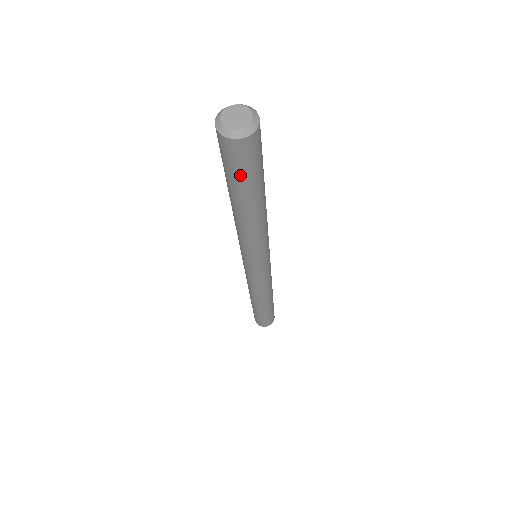
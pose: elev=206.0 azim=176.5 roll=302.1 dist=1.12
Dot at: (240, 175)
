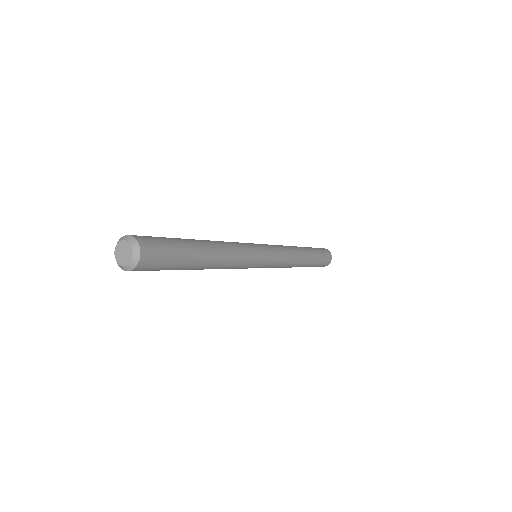
Dot at: occluded
